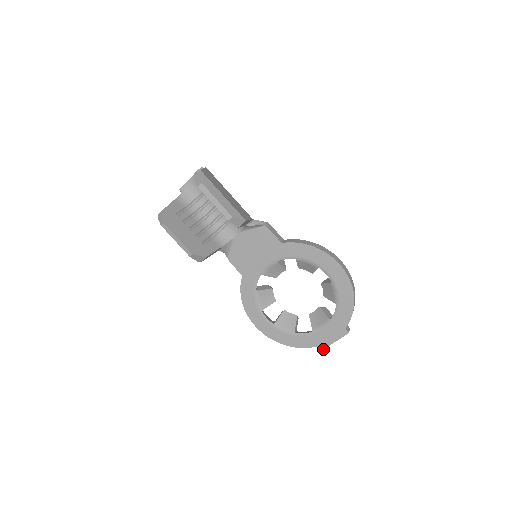
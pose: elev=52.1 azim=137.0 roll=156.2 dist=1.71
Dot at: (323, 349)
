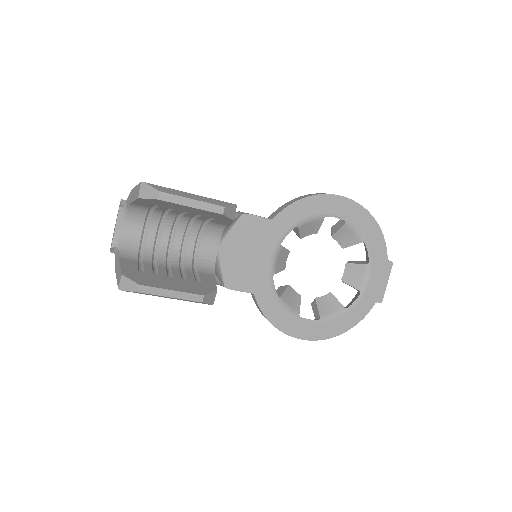
Dot at: occluded
